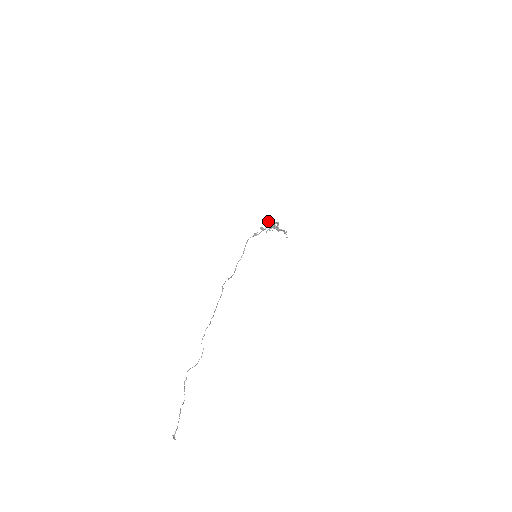
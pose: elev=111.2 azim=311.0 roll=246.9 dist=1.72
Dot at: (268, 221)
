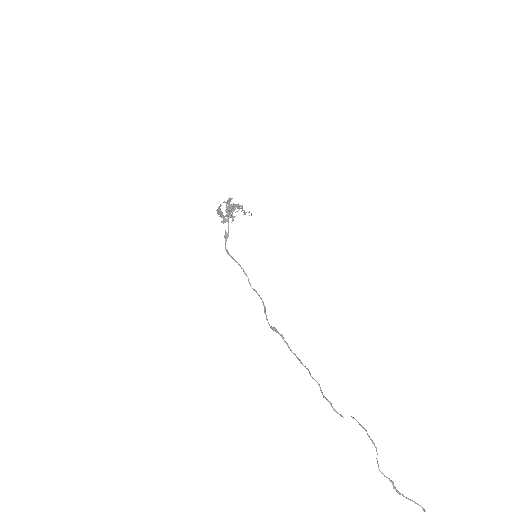
Dot at: (219, 210)
